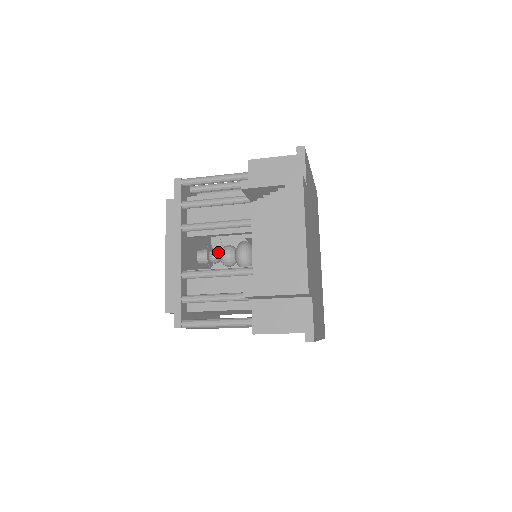
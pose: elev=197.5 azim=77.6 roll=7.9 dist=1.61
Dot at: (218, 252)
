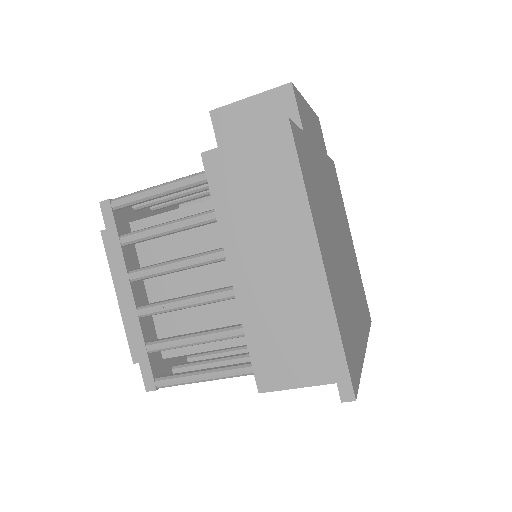
Dot at: occluded
